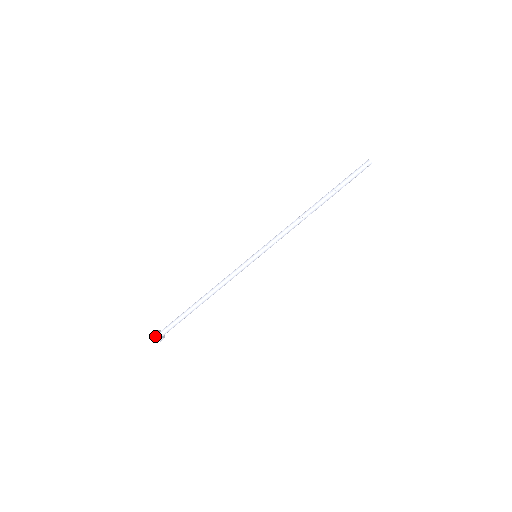
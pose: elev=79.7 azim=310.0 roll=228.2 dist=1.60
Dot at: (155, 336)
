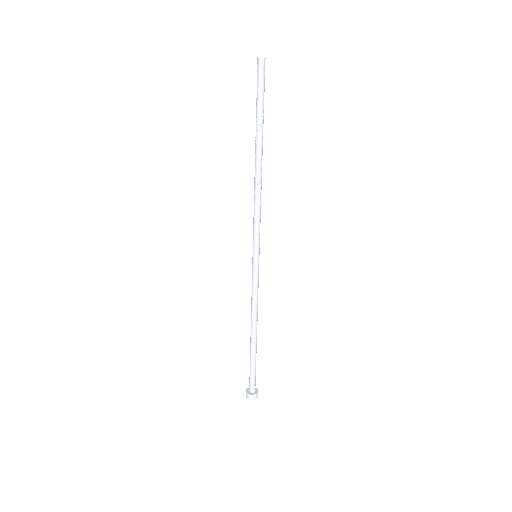
Dot at: (250, 399)
